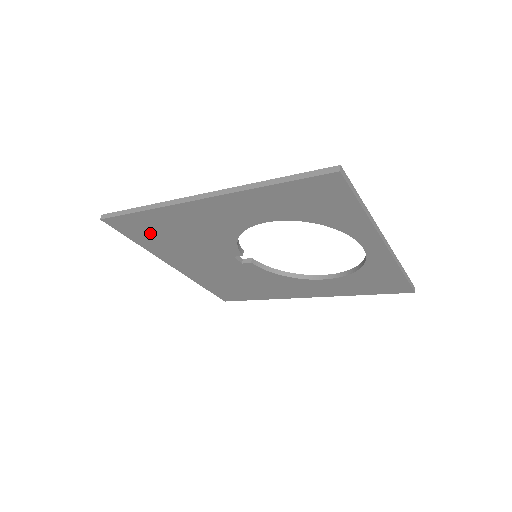
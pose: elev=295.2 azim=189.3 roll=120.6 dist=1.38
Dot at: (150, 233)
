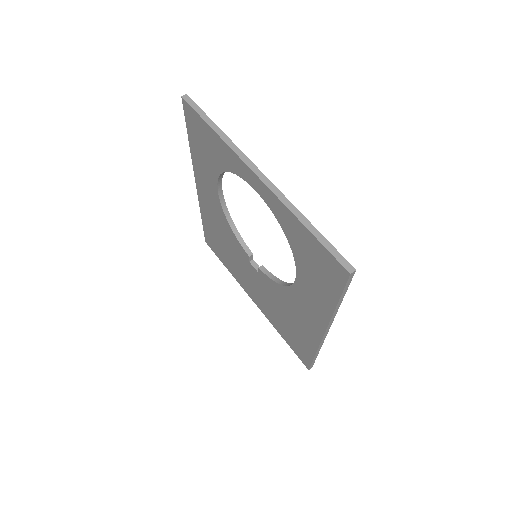
Dot at: (219, 248)
